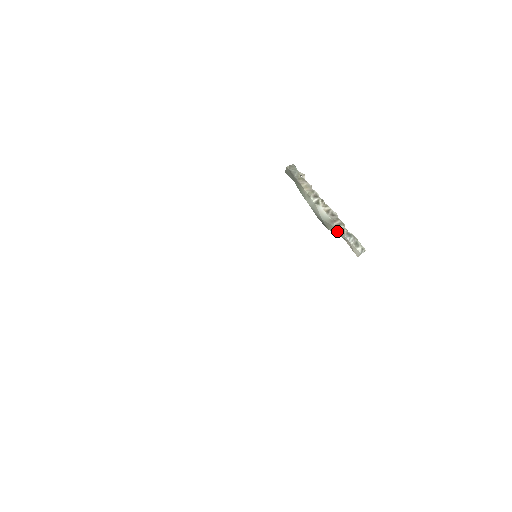
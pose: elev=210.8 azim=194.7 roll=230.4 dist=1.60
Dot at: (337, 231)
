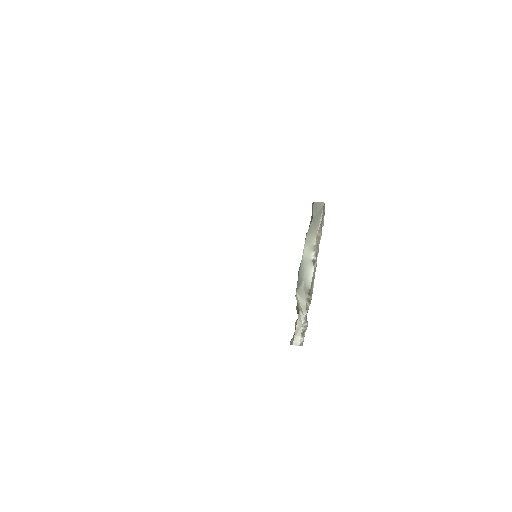
Dot at: (303, 304)
